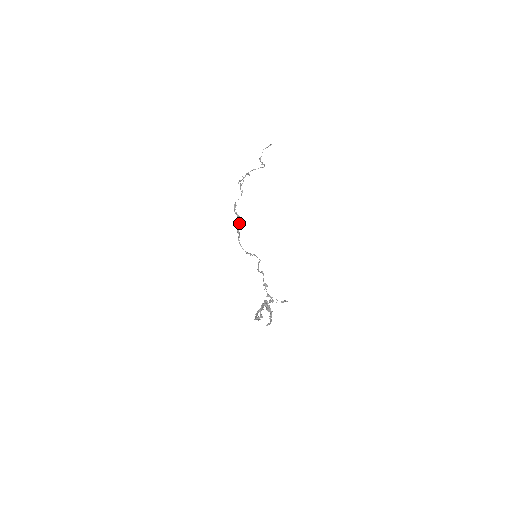
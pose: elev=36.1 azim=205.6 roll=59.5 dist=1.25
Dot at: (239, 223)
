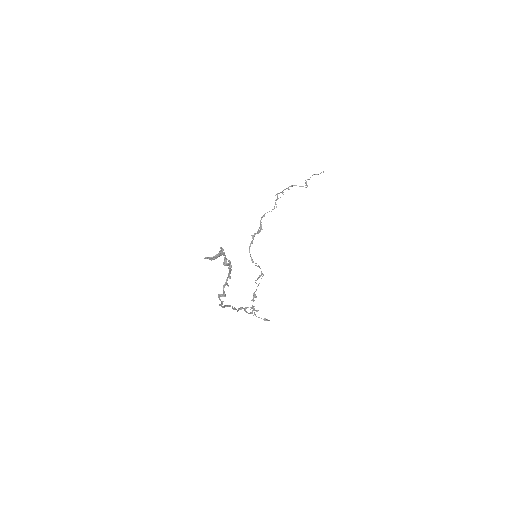
Dot at: (258, 230)
